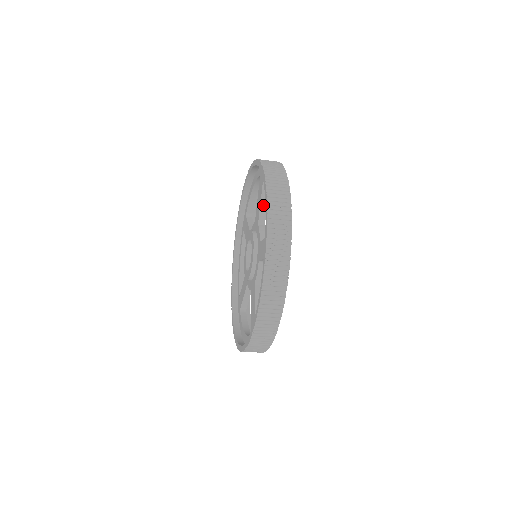
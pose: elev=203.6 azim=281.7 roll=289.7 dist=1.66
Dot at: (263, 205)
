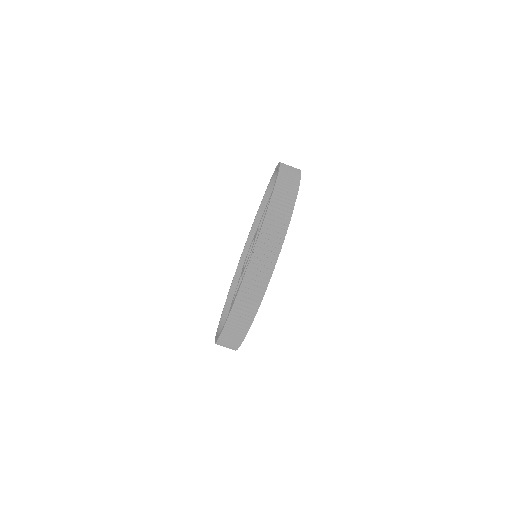
Dot at: occluded
